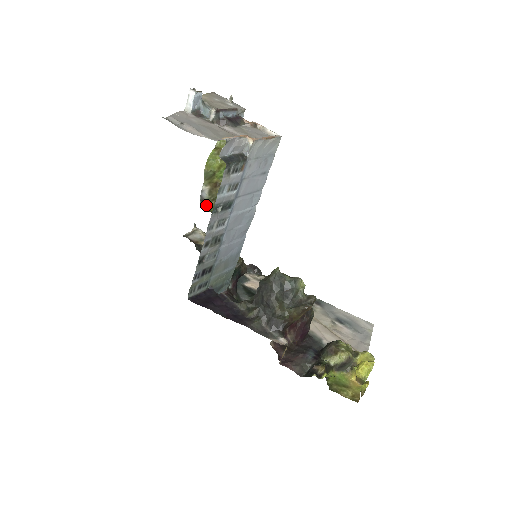
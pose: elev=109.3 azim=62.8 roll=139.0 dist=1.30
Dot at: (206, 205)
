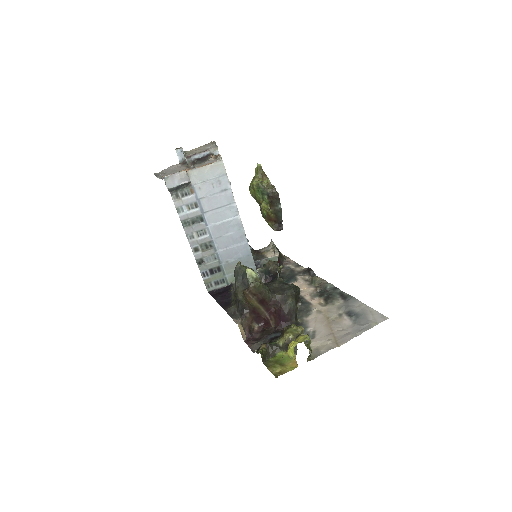
Dot at: occluded
